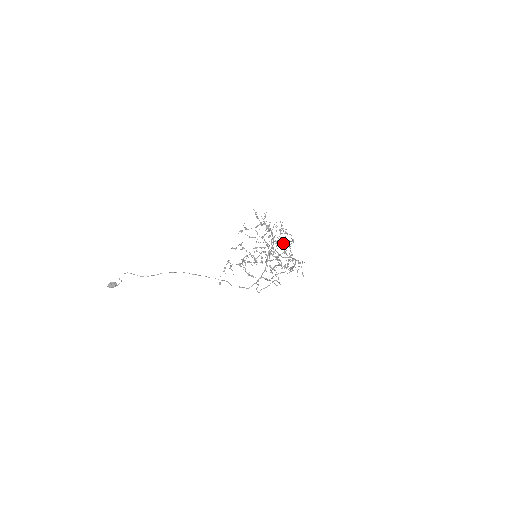
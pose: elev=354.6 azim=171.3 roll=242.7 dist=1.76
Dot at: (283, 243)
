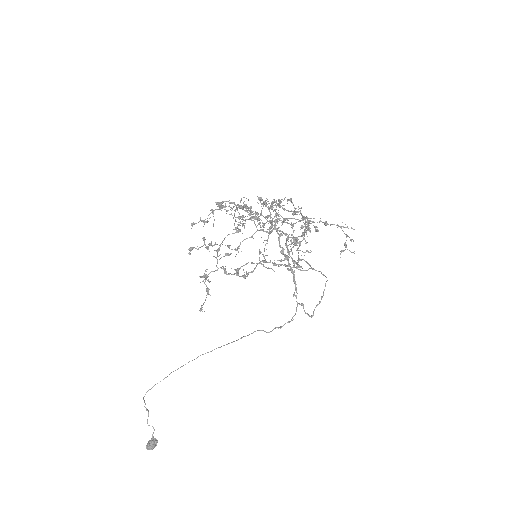
Dot at: occluded
